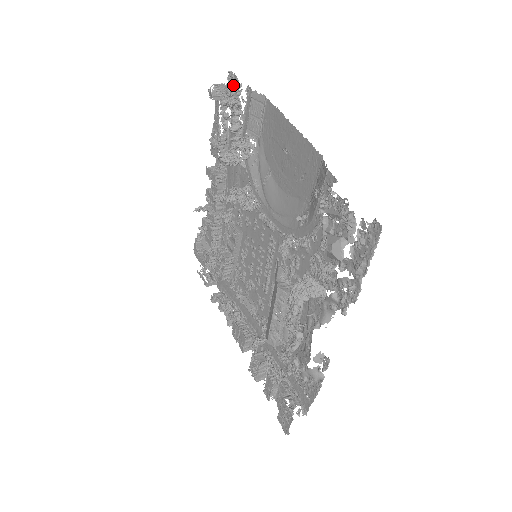
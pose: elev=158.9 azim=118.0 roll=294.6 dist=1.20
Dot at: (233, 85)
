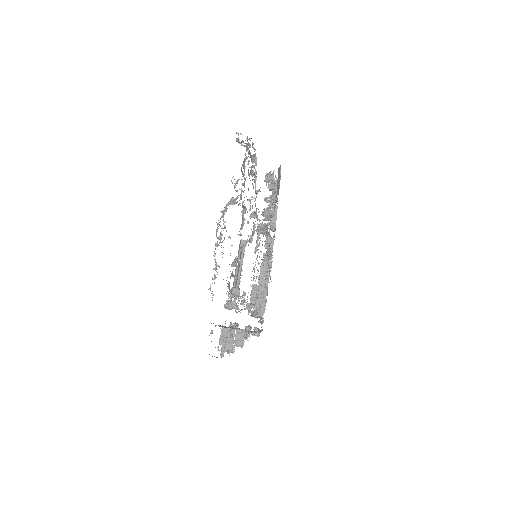
Dot at: occluded
